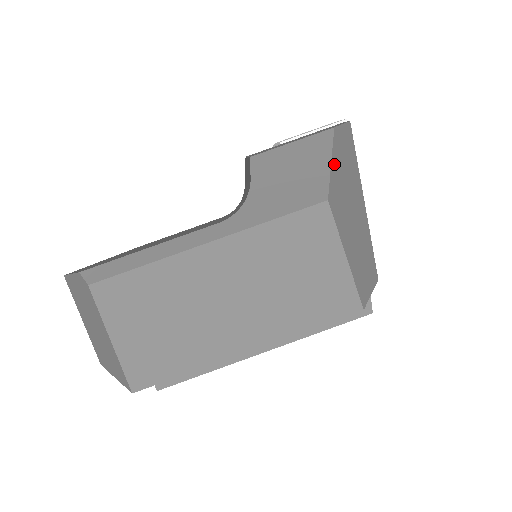
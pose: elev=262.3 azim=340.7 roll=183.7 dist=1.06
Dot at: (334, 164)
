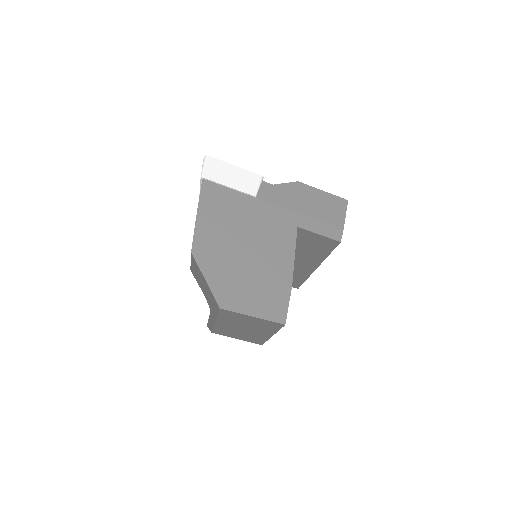
Dot at: (209, 278)
